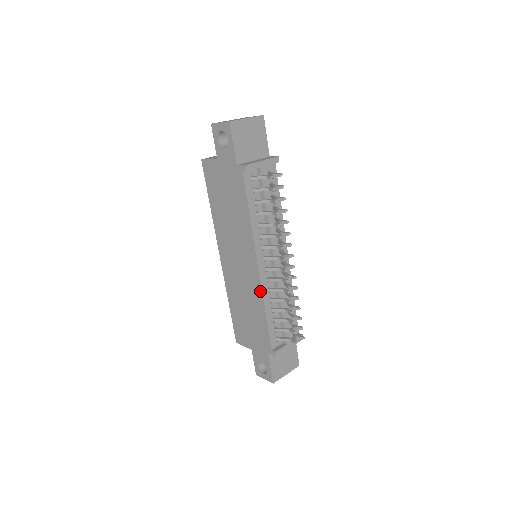
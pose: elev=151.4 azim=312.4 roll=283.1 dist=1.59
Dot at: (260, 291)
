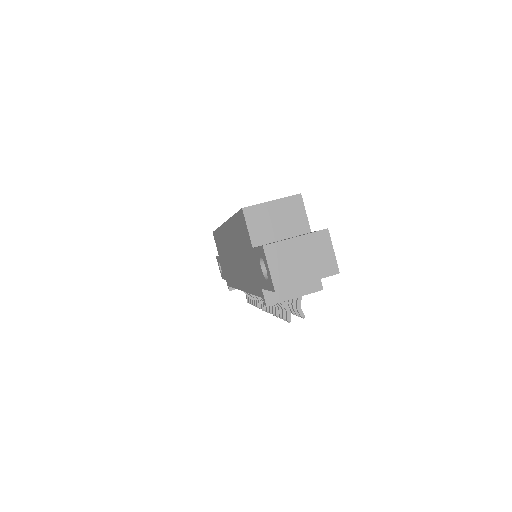
Dot at: (236, 286)
